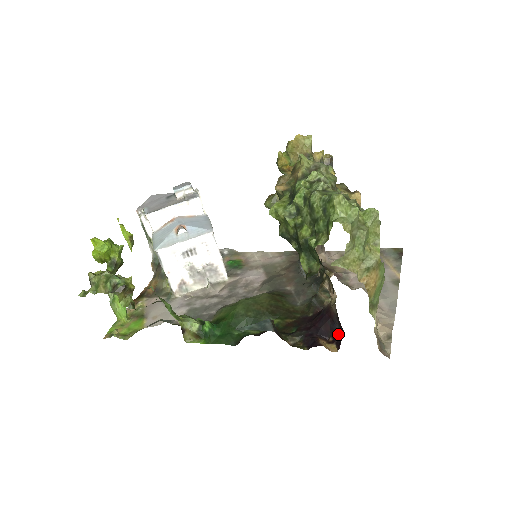
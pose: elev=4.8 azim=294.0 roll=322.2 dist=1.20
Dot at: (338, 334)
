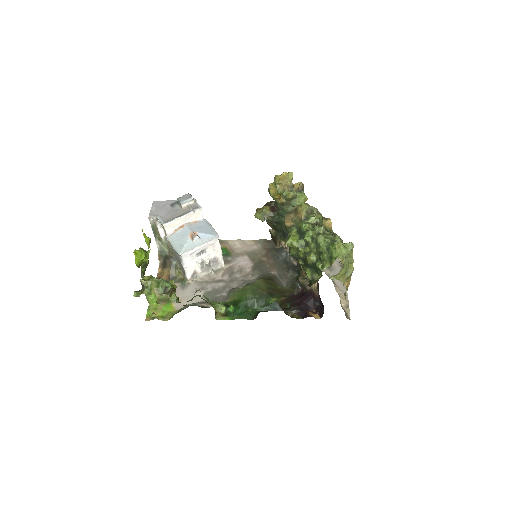
Dot at: (319, 308)
